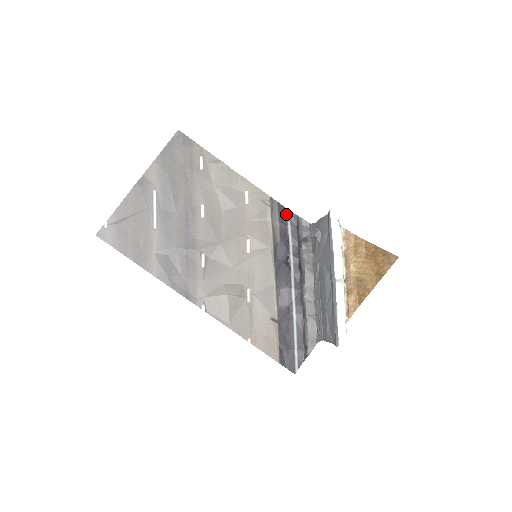
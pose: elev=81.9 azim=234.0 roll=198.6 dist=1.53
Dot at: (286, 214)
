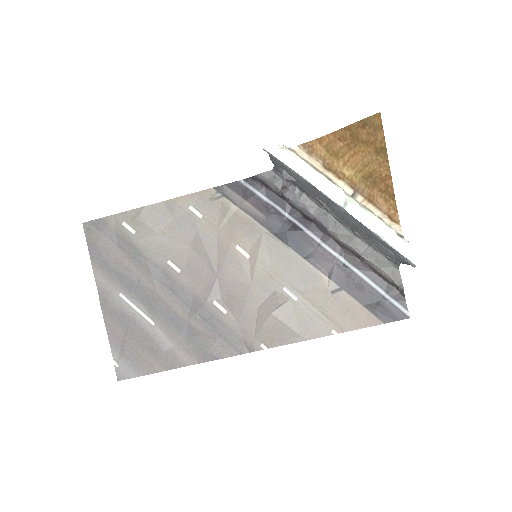
Dot at: (244, 186)
